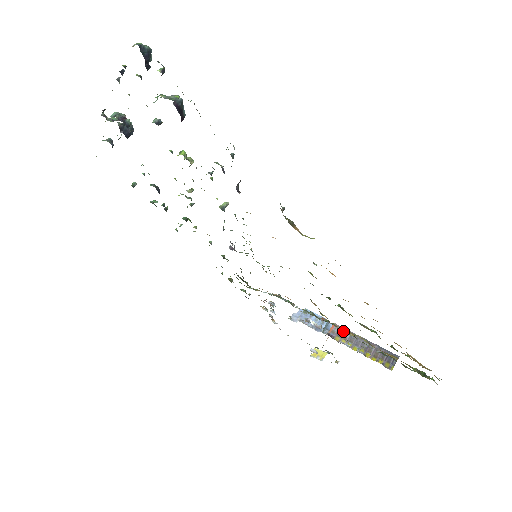
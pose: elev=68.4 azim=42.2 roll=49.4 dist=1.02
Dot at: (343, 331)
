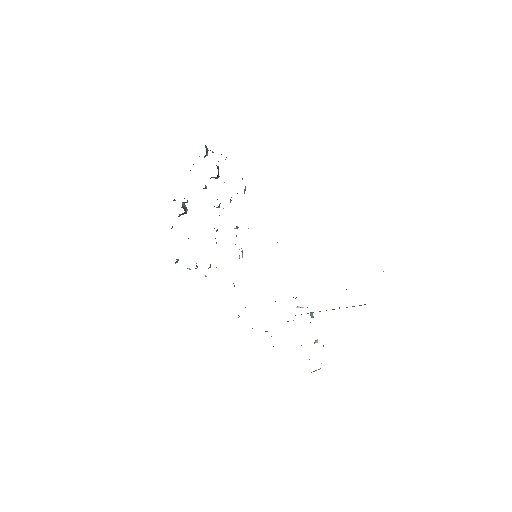
Dot at: occluded
